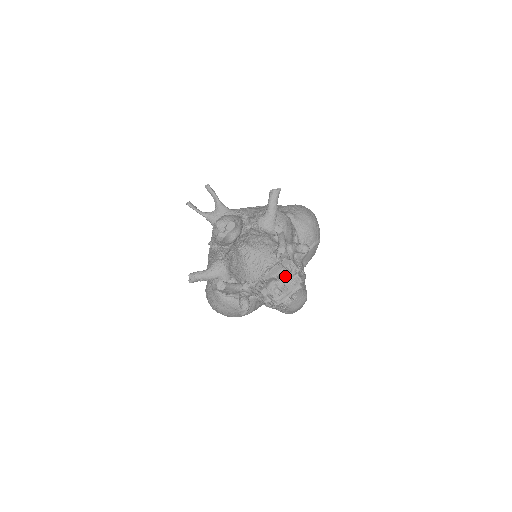
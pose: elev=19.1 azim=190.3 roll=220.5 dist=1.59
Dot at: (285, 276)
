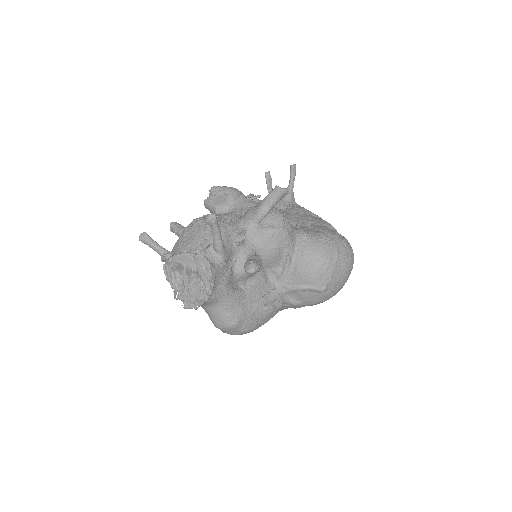
Dot at: (198, 275)
